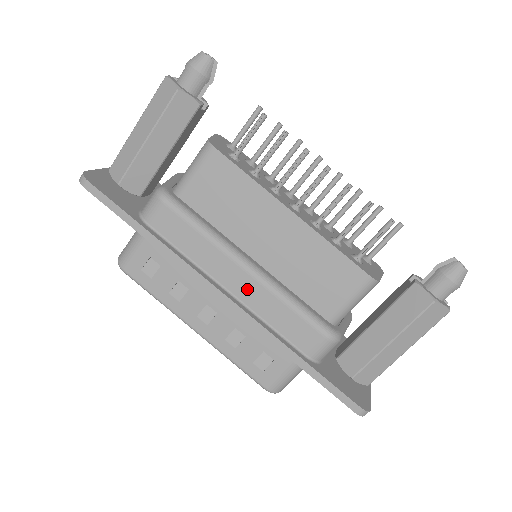
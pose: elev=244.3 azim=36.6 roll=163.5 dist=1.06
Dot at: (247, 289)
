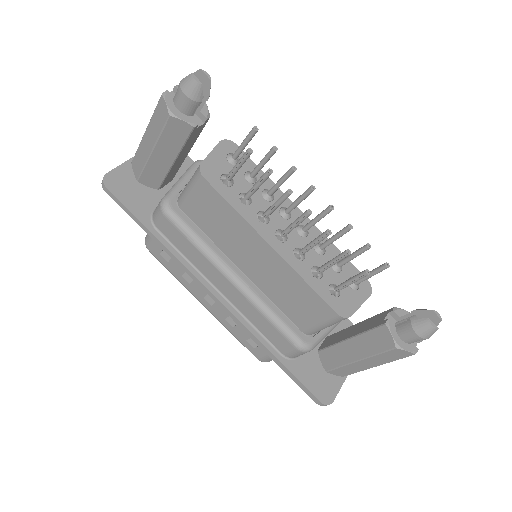
Dot at: (234, 296)
